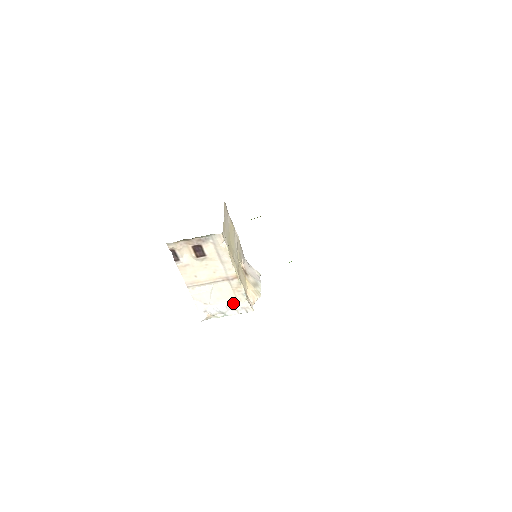
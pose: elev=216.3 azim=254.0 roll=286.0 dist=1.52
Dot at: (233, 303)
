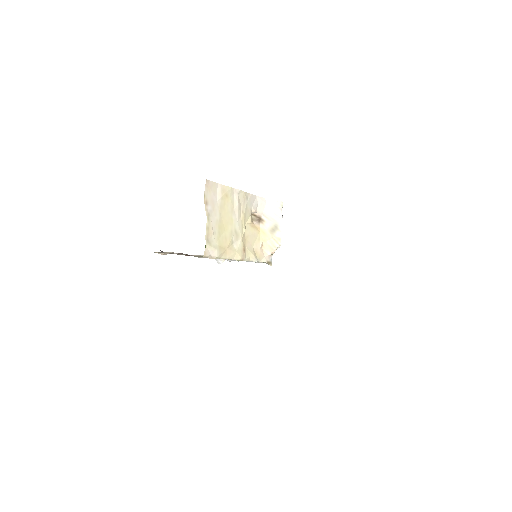
Dot at: occluded
